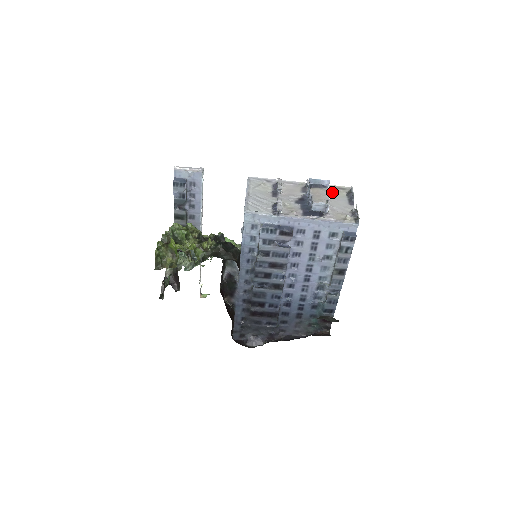
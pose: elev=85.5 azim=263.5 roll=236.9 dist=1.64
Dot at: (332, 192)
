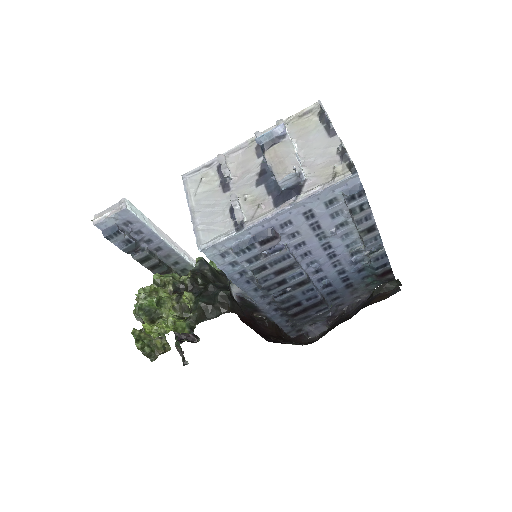
Dot at: (297, 129)
